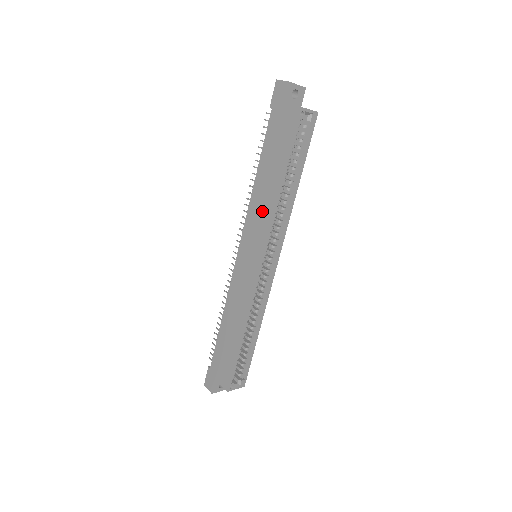
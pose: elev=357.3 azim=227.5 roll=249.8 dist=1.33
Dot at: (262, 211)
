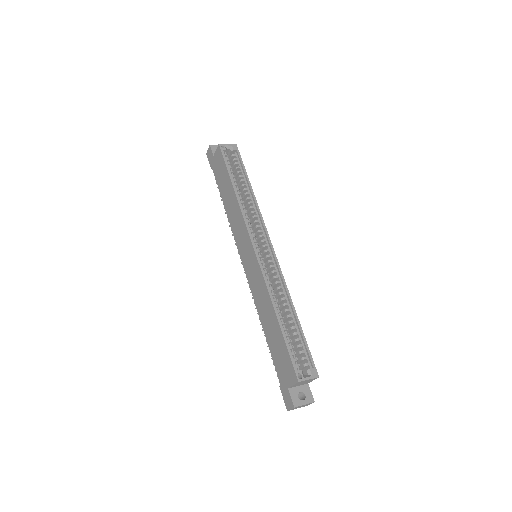
Dot at: (236, 218)
